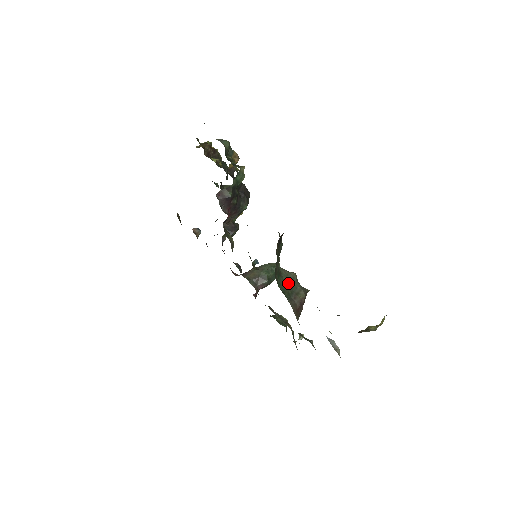
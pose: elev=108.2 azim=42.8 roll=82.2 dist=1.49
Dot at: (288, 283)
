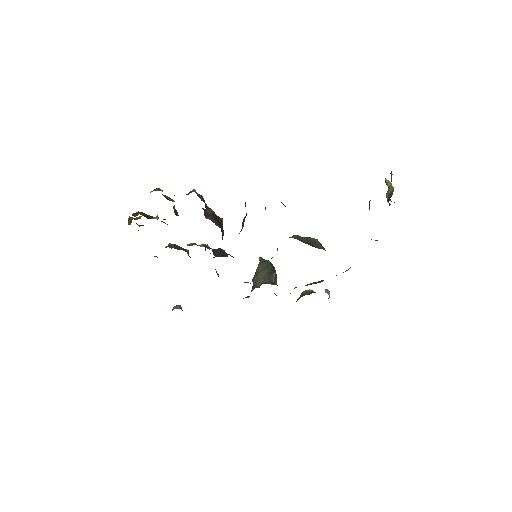
Dot at: (302, 241)
